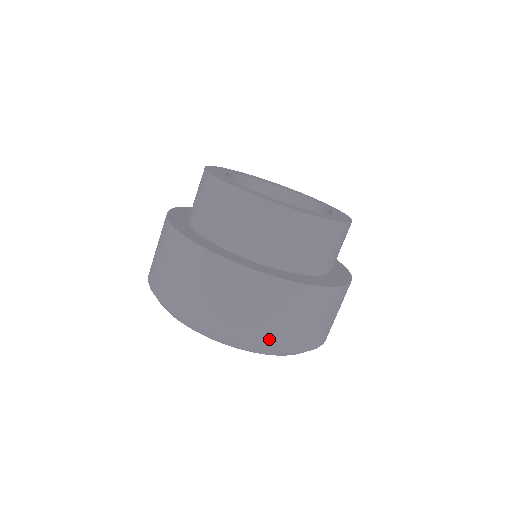
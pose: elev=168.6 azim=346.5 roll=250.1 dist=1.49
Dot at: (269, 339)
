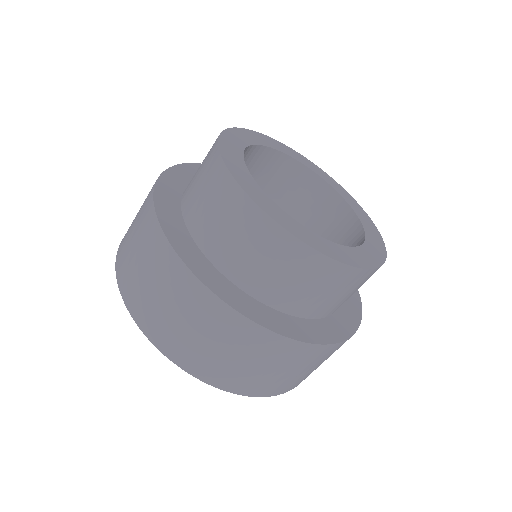
Dot at: (146, 317)
